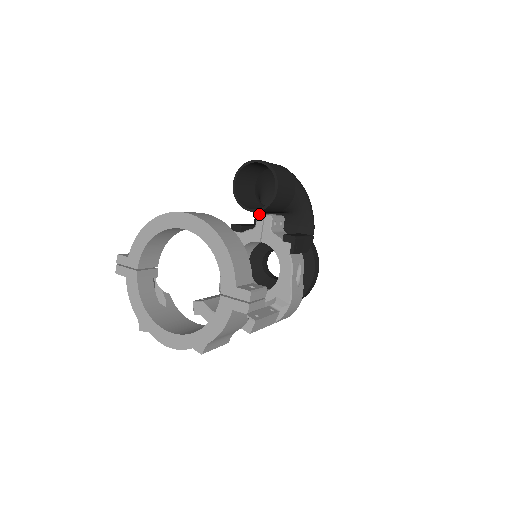
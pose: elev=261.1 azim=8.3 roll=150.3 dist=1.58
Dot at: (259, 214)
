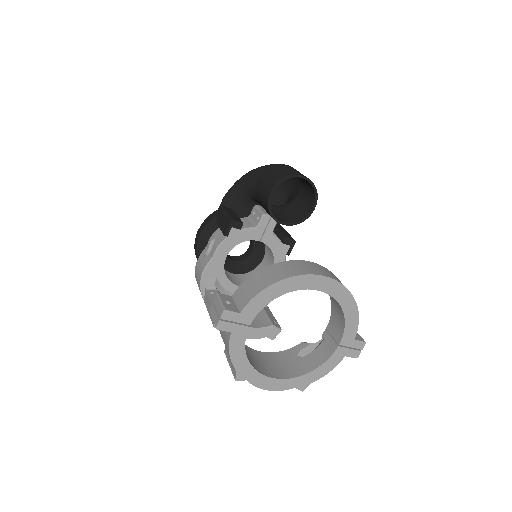
Dot at: (266, 215)
